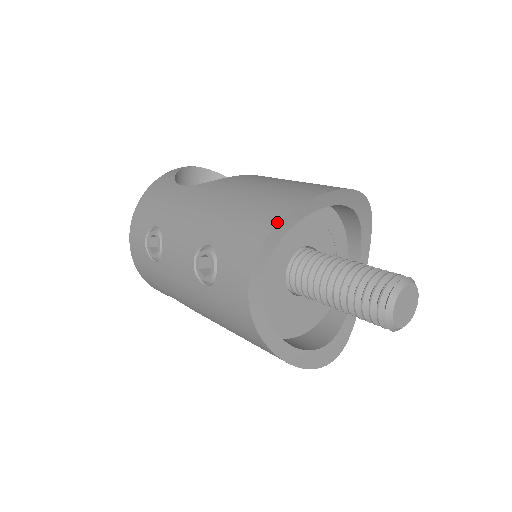
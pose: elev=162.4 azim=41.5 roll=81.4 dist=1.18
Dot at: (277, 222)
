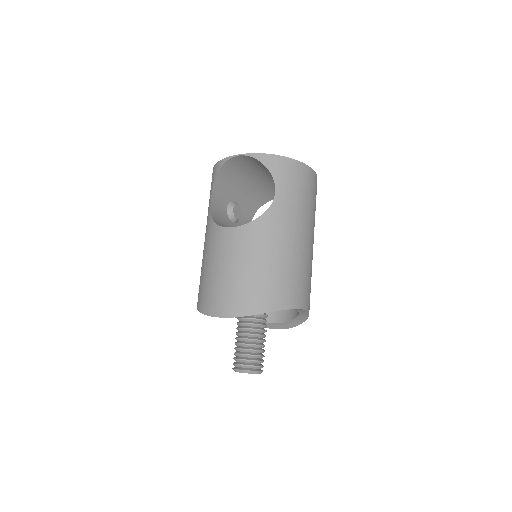
Dot at: occluded
